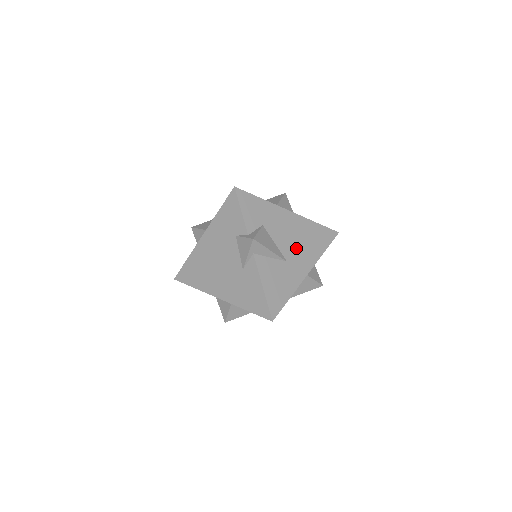
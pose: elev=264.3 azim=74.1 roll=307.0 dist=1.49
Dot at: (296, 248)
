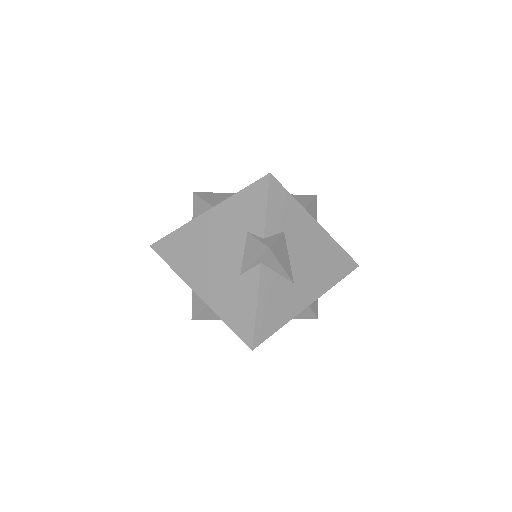
Dot at: (309, 270)
